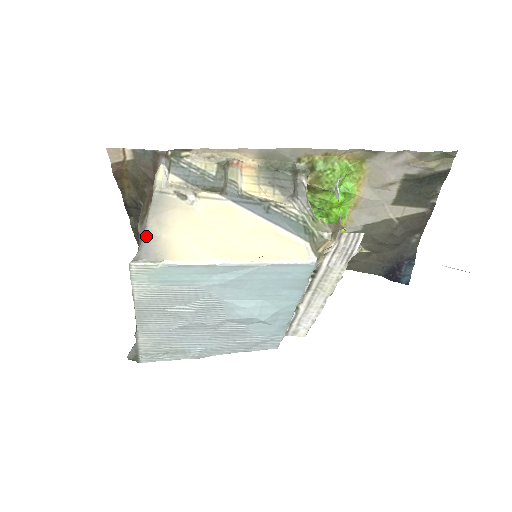
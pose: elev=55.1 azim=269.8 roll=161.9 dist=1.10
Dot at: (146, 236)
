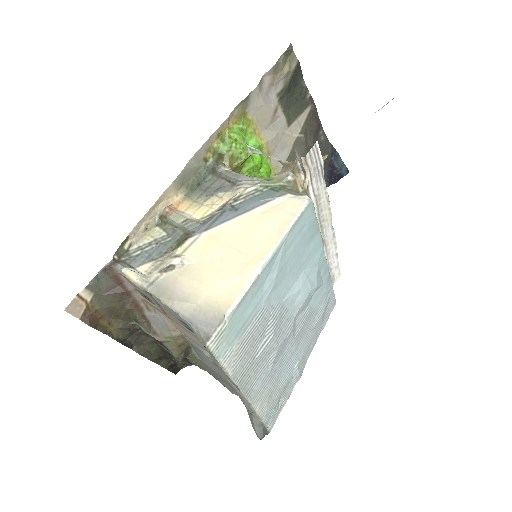
Dot at: (188, 318)
